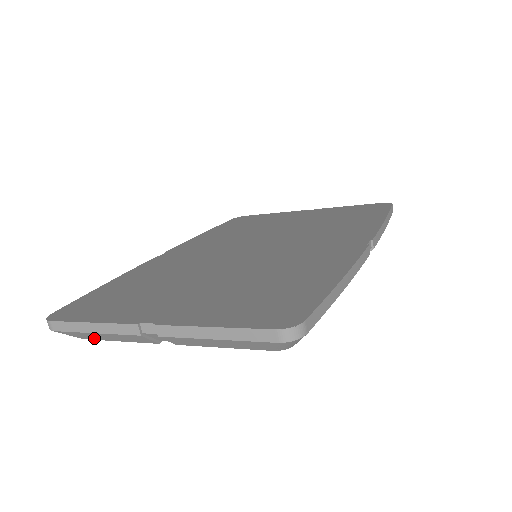
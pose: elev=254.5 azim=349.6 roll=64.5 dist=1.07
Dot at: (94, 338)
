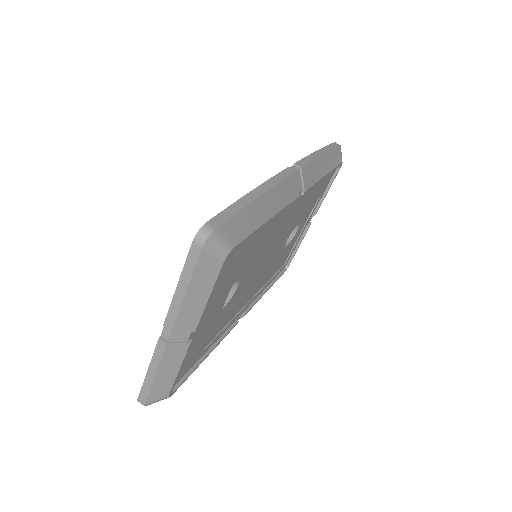
Dot at: (168, 385)
